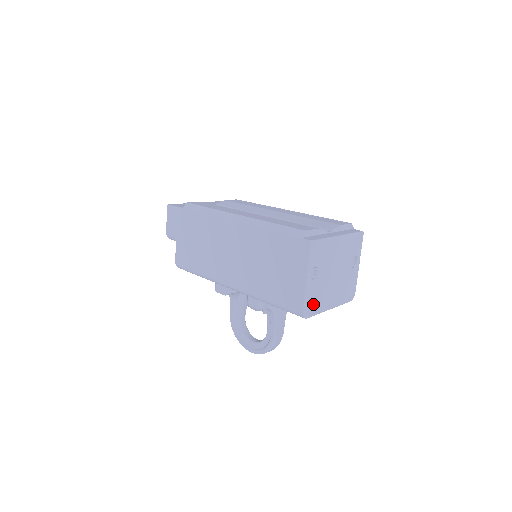
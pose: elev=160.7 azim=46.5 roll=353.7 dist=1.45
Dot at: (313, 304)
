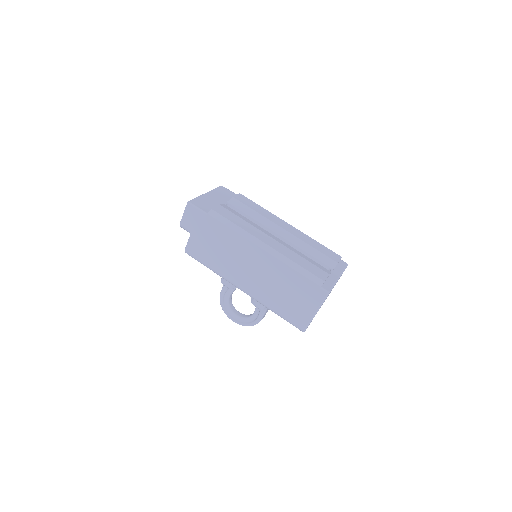
Dot at: occluded
